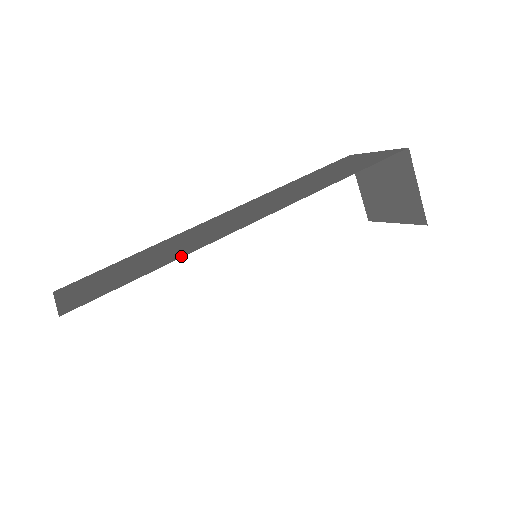
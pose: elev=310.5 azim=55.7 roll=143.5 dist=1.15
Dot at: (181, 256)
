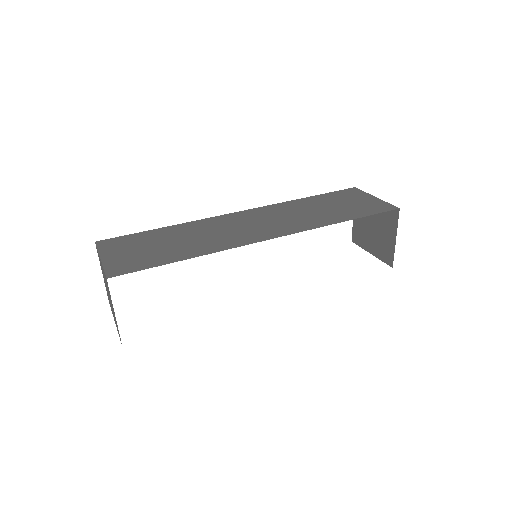
Dot at: (203, 253)
